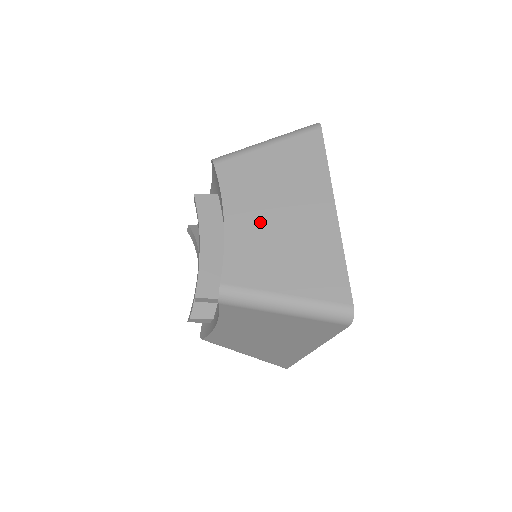
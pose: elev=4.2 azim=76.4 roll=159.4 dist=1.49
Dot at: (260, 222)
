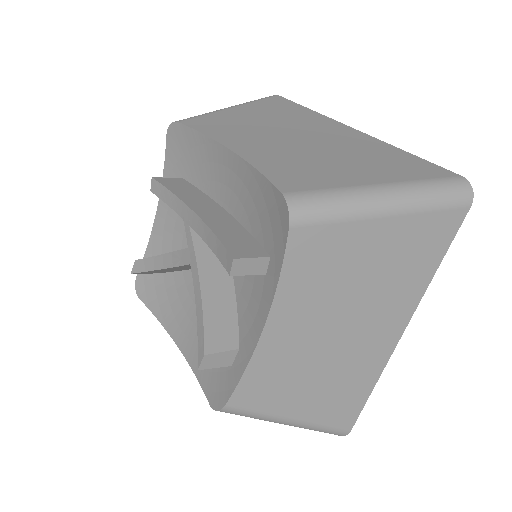
Dot at: (280, 145)
